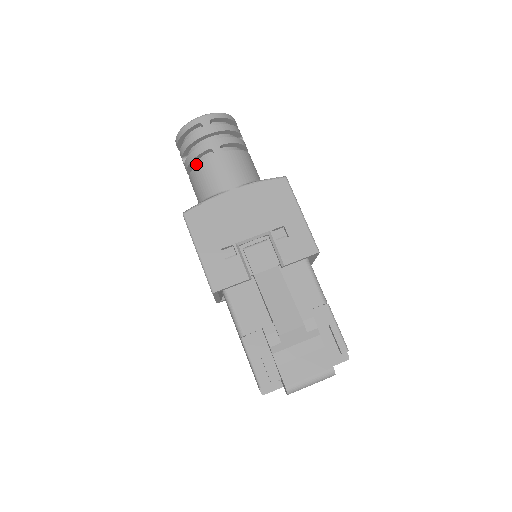
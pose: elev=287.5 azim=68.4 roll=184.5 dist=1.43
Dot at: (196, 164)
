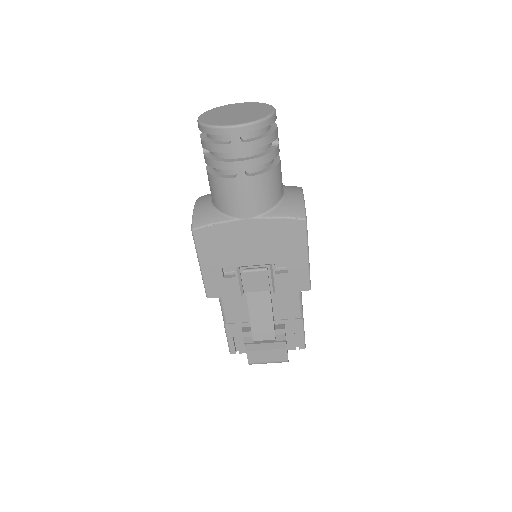
Dot at: occluded
